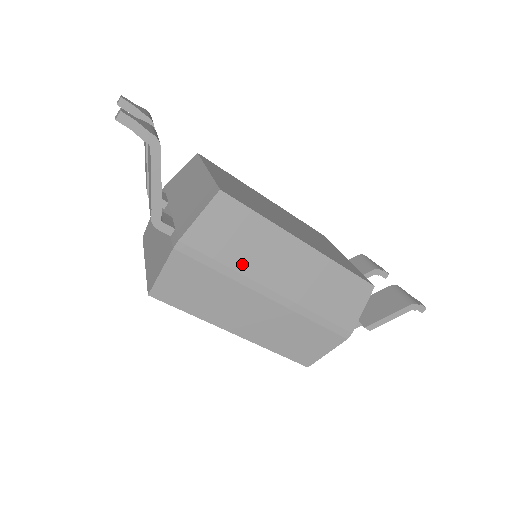
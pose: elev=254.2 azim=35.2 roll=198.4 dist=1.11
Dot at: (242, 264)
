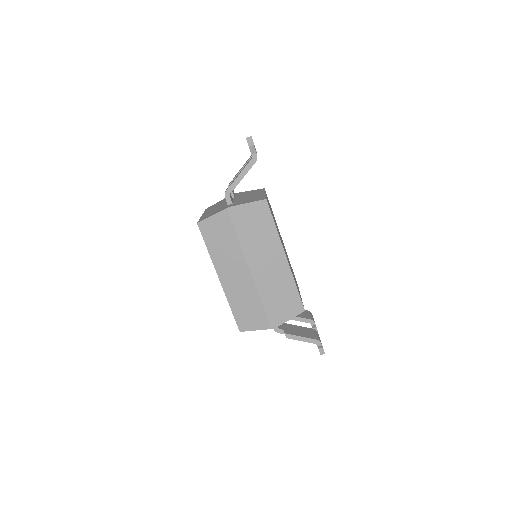
Dot at: (250, 241)
